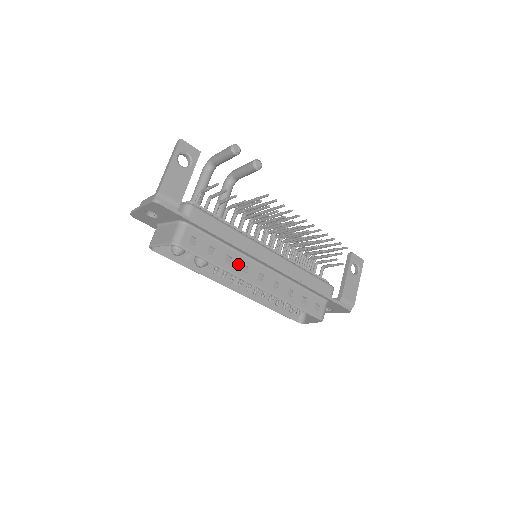
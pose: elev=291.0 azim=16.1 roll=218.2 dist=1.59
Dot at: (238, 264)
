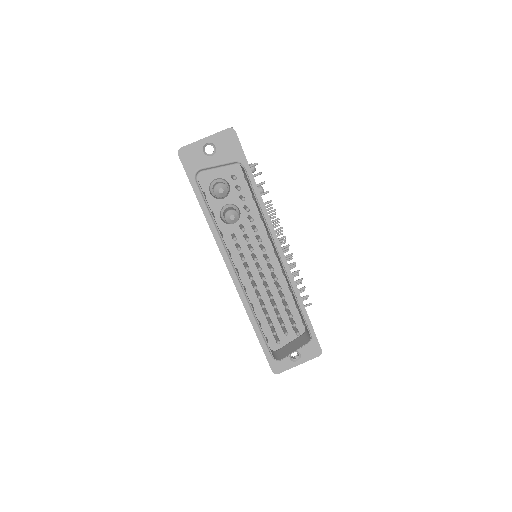
Dot at: occluded
